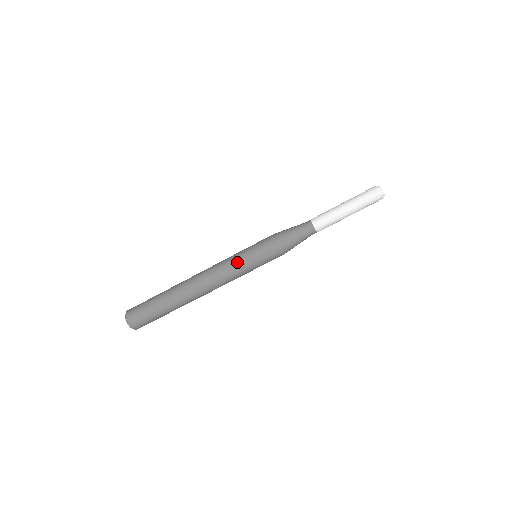
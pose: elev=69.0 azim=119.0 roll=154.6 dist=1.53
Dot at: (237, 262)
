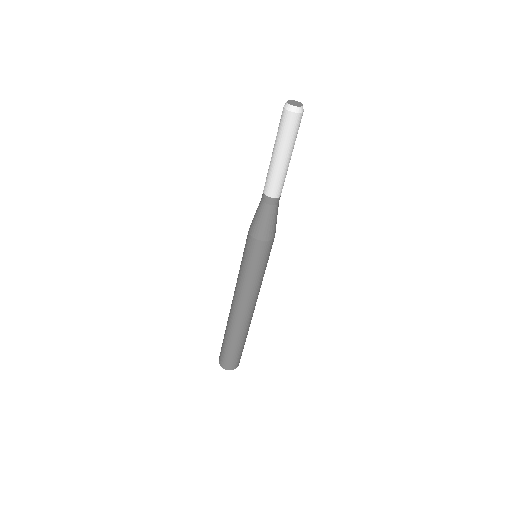
Dot at: (243, 276)
